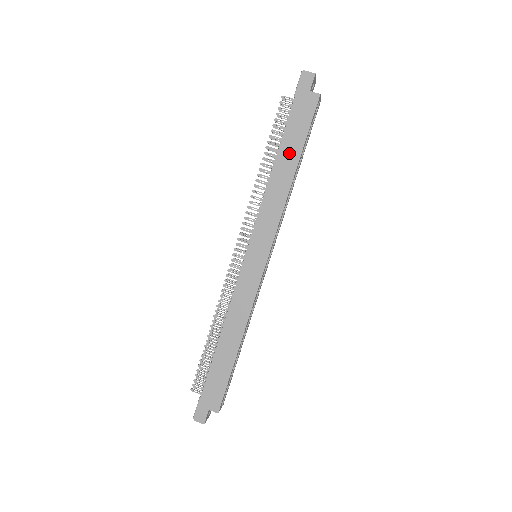
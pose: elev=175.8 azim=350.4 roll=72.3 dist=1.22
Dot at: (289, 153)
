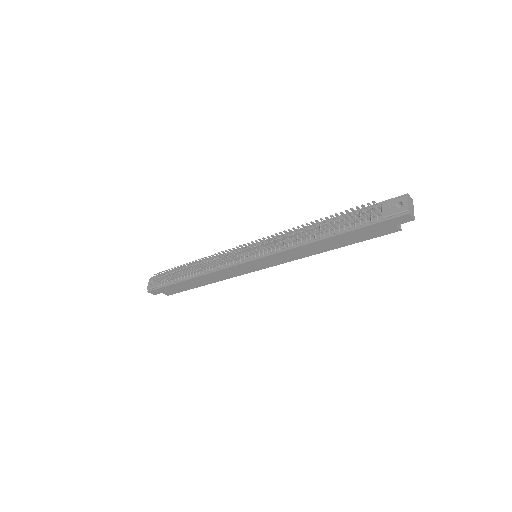
Dot at: (338, 242)
